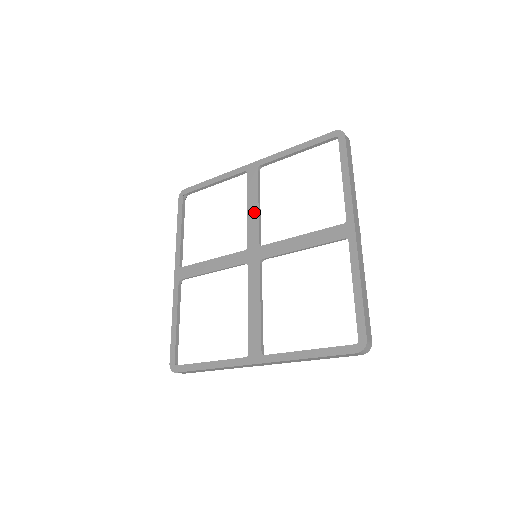
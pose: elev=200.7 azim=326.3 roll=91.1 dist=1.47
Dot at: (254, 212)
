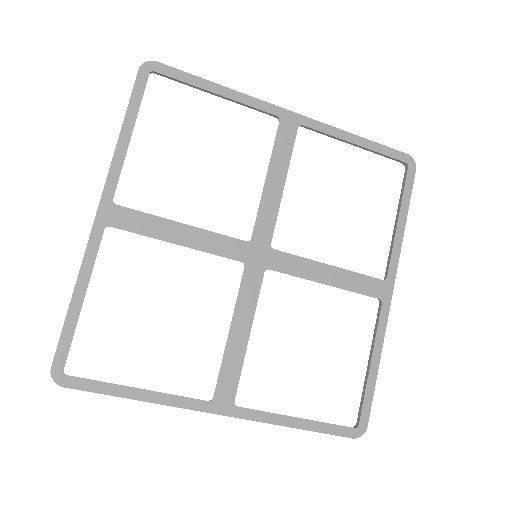
Dot at: (276, 191)
